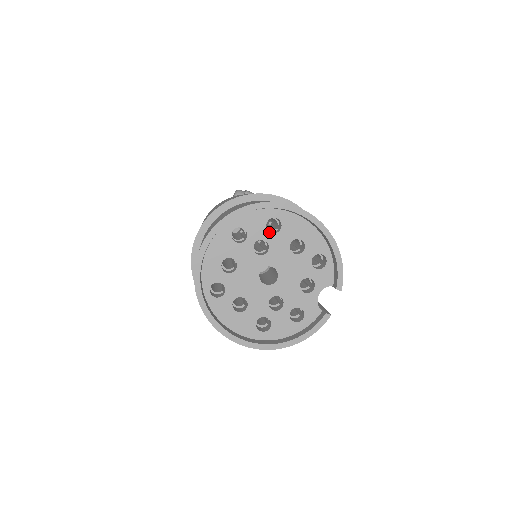
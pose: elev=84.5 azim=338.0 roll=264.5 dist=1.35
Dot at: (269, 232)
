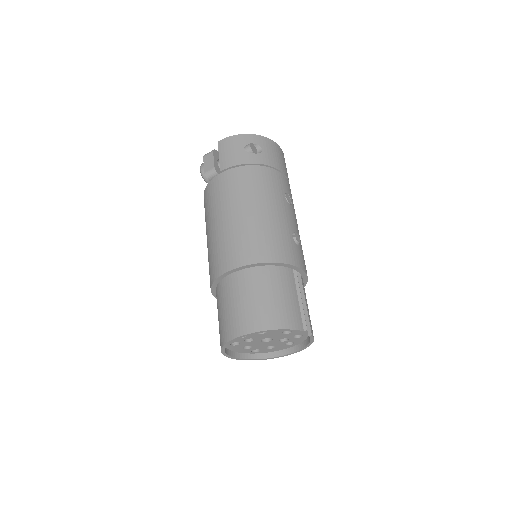
Dot at: (244, 338)
